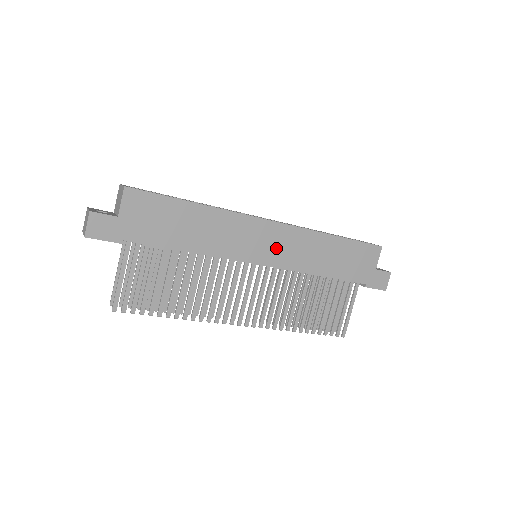
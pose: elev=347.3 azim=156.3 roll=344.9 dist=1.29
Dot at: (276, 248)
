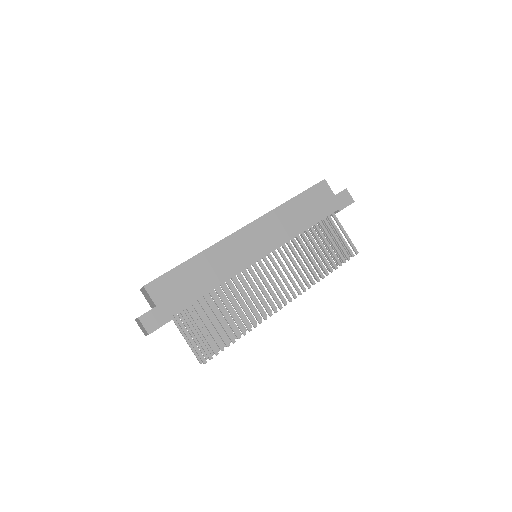
Dot at: (262, 240)
